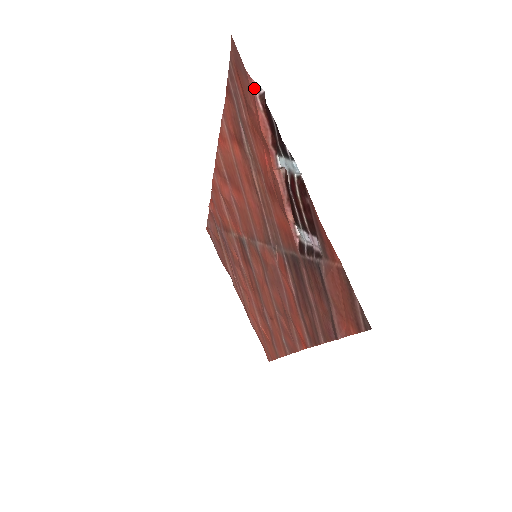
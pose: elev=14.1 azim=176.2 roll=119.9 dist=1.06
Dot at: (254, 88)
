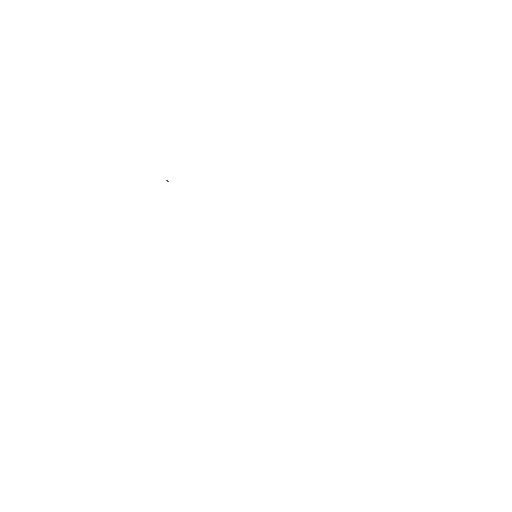
Dot at: occluded
